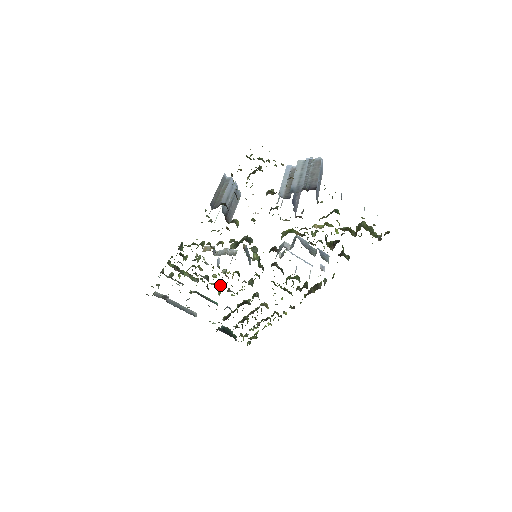
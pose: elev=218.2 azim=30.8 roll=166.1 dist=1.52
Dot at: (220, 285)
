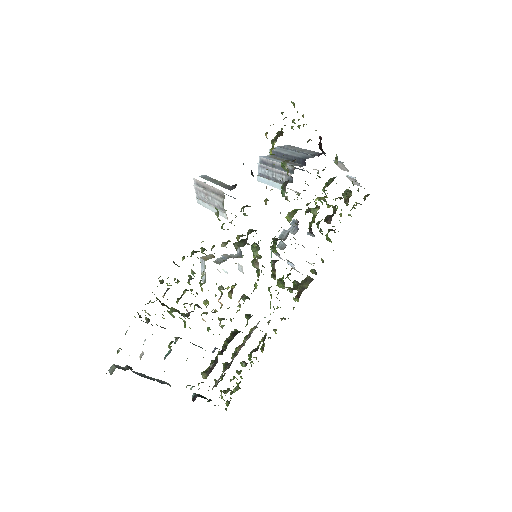
Dot at: (215, 312)
